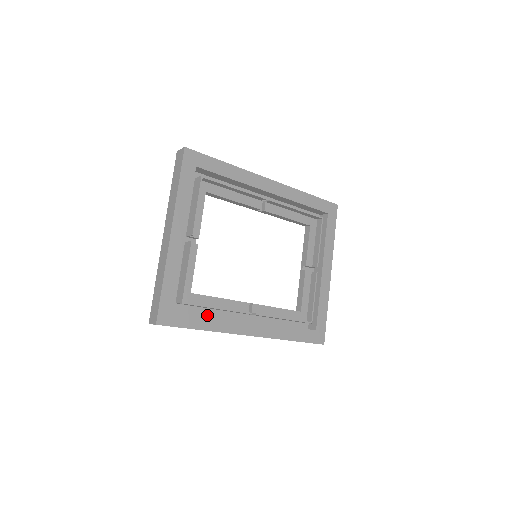
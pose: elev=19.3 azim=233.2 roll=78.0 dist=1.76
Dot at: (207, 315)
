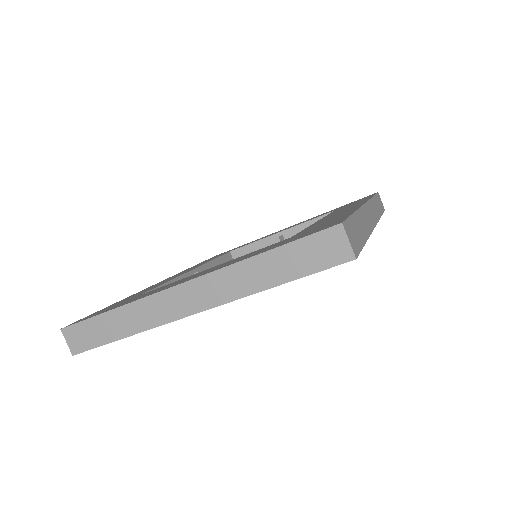
Dot at: occluded
